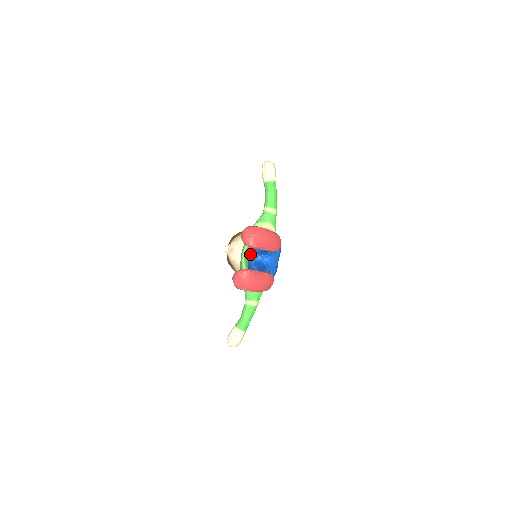
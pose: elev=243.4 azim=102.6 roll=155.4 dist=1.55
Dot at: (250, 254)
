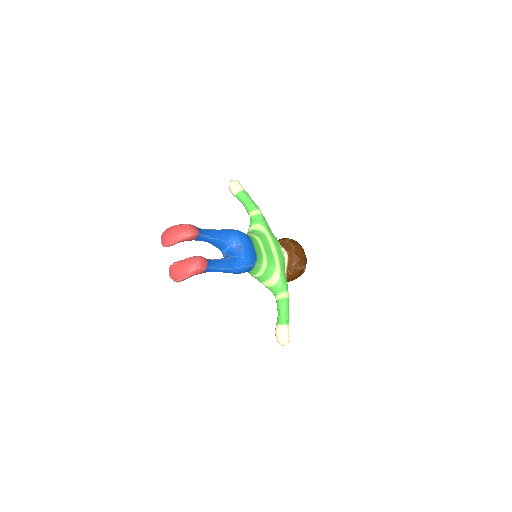
Dot at: (223, 255)
